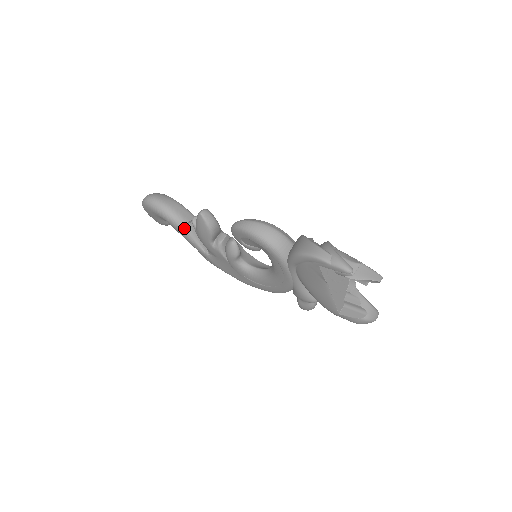
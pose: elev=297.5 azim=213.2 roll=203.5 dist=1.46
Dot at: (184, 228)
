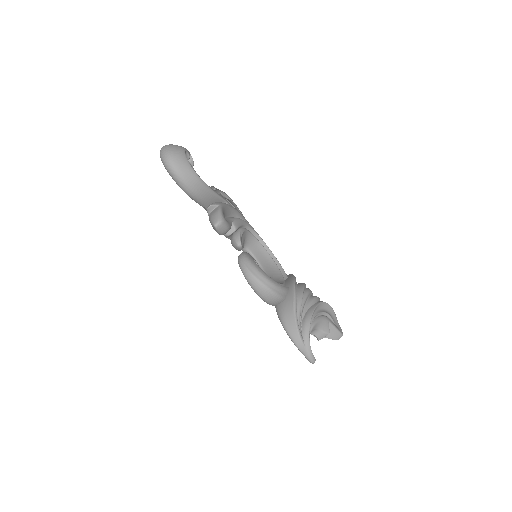
Dot at: (198, 202)
